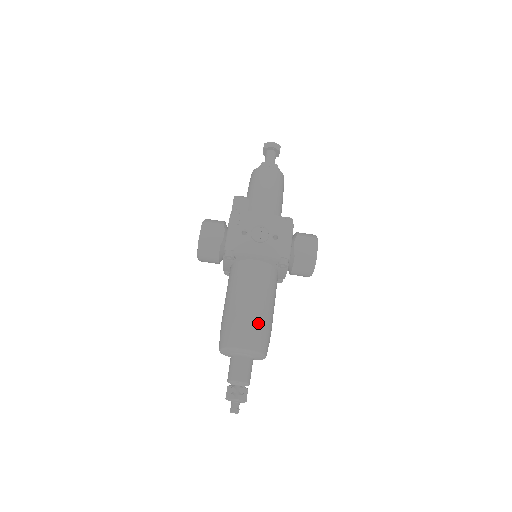
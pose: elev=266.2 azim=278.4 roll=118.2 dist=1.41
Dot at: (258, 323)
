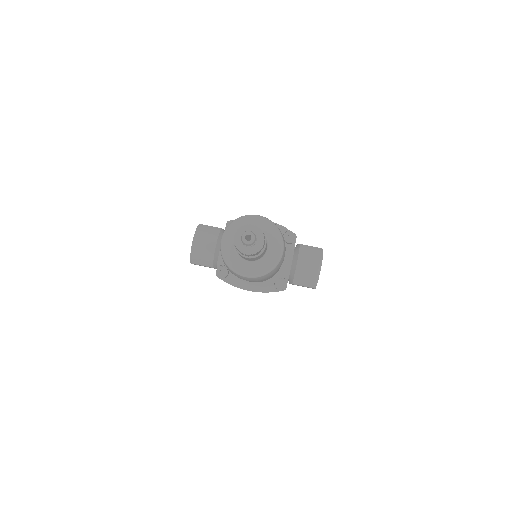
Dot at: occluded
